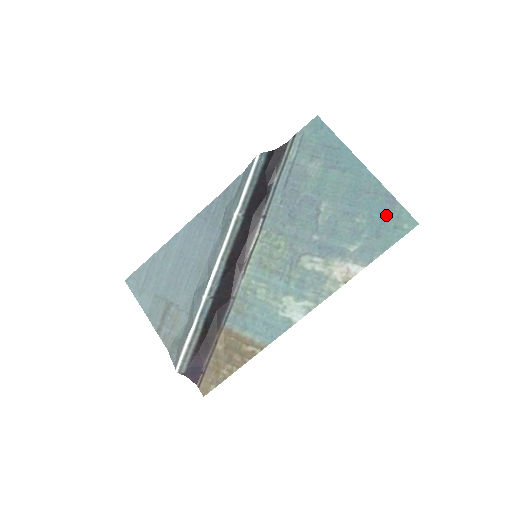
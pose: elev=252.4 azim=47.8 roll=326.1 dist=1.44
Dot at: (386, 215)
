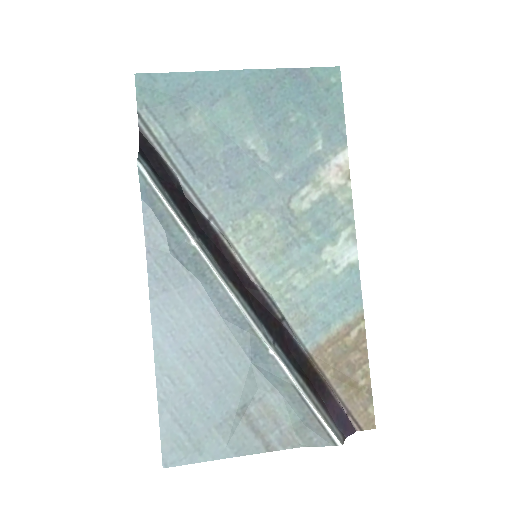
Dot at: (308, 89)
